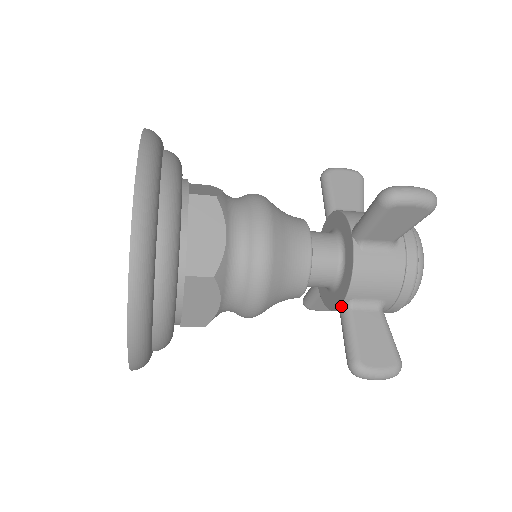
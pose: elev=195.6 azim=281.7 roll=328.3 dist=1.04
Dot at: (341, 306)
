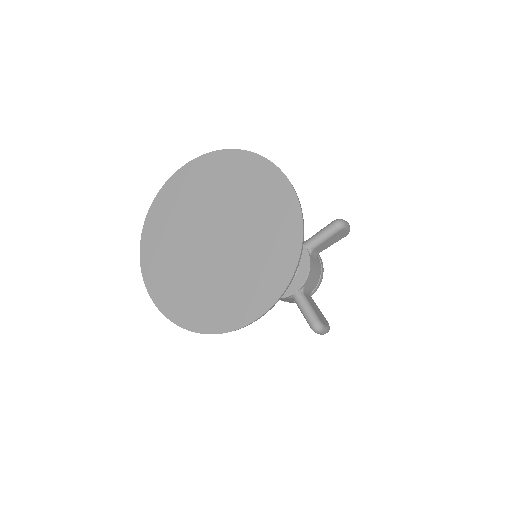
Dot at: (297, 292)
